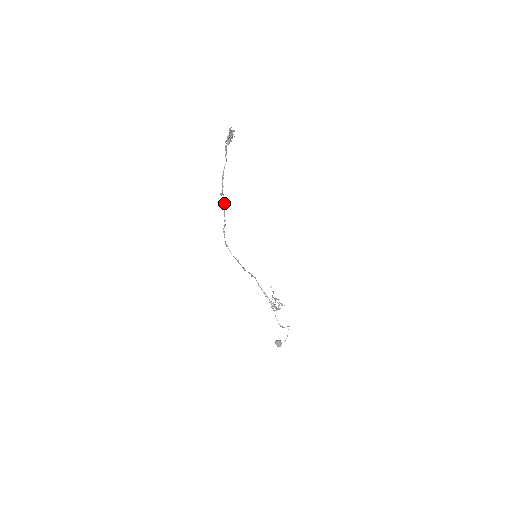
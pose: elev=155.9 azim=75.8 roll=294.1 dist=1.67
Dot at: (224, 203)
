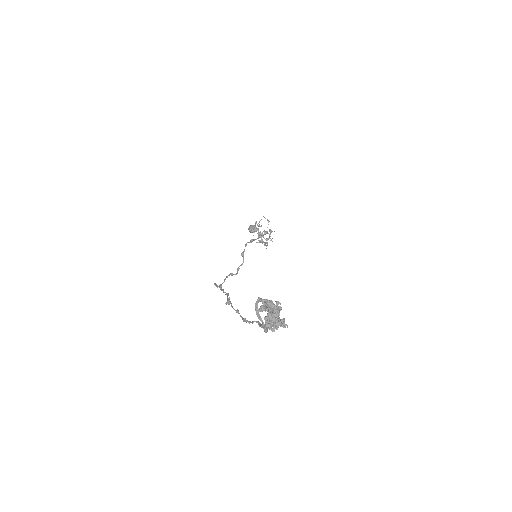
Dot at: (227, 296)
